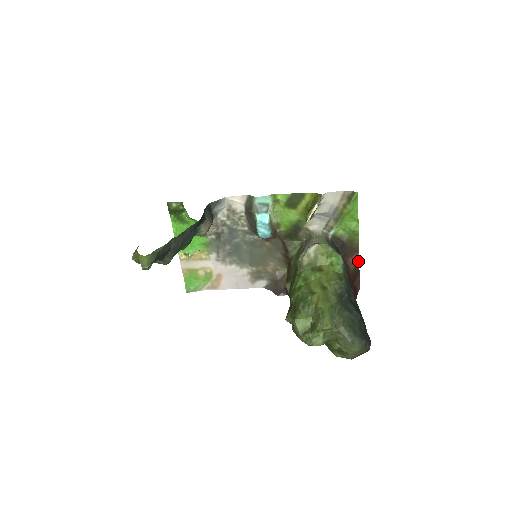
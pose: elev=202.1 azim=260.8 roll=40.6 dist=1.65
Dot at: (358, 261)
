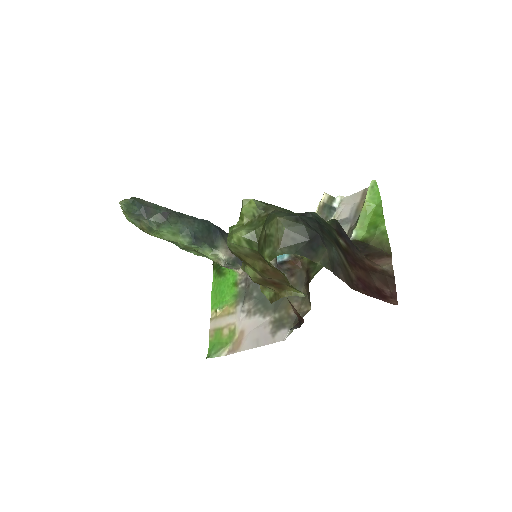
Dot at: (391, 267)
